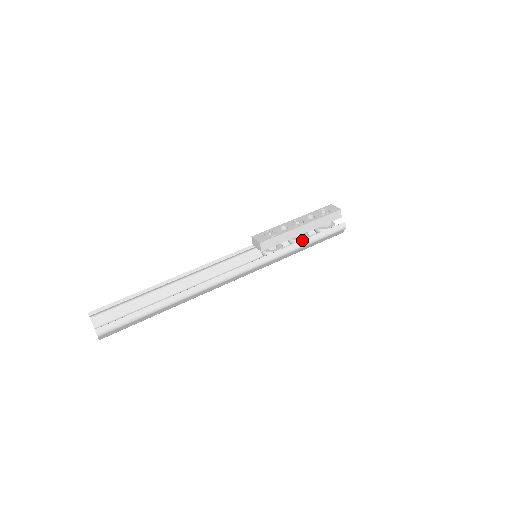
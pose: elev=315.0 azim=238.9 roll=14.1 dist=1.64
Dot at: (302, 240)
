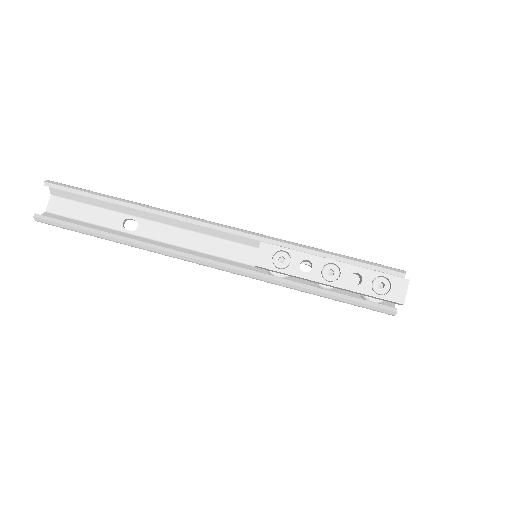
Dot at: (317, 291)
